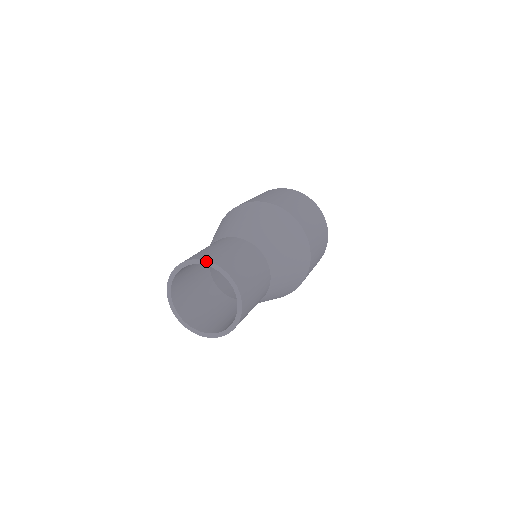
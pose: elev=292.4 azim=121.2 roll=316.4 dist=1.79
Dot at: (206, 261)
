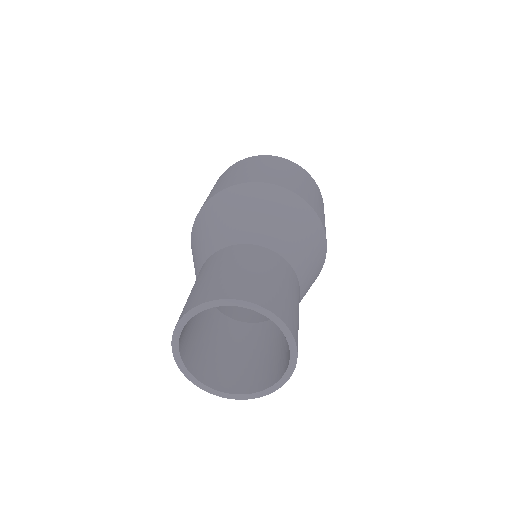
Dot at: (221, 300)
